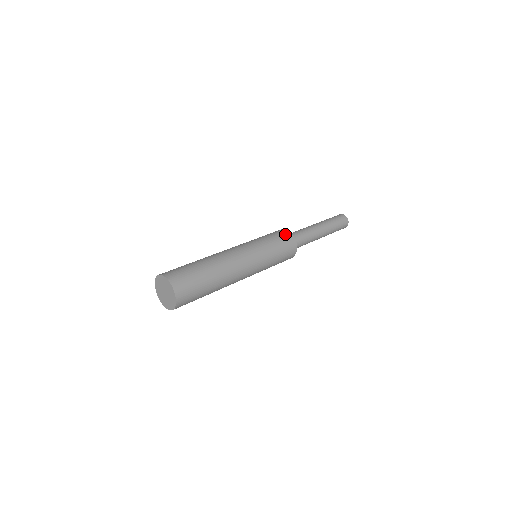
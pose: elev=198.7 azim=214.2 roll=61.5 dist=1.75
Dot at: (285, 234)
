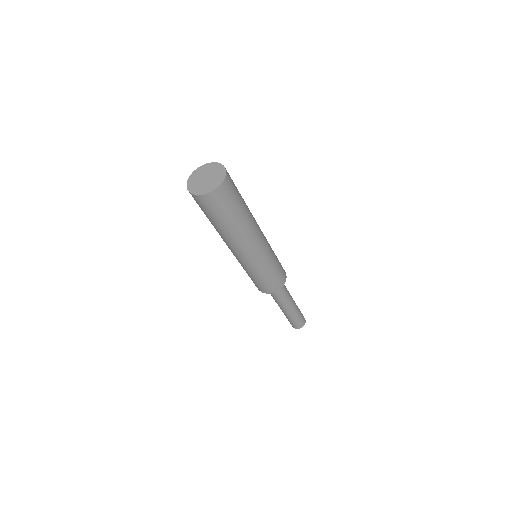
Dot at: occluded
